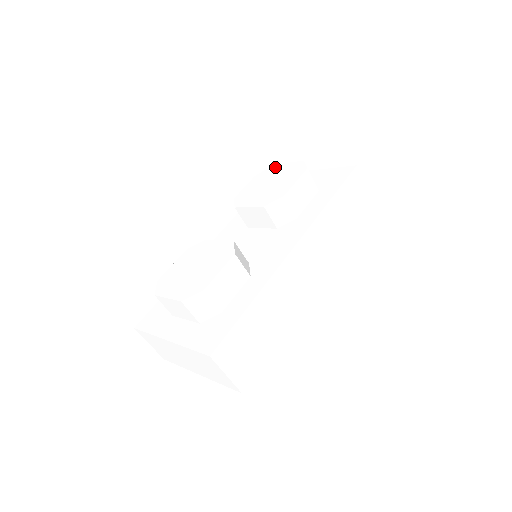
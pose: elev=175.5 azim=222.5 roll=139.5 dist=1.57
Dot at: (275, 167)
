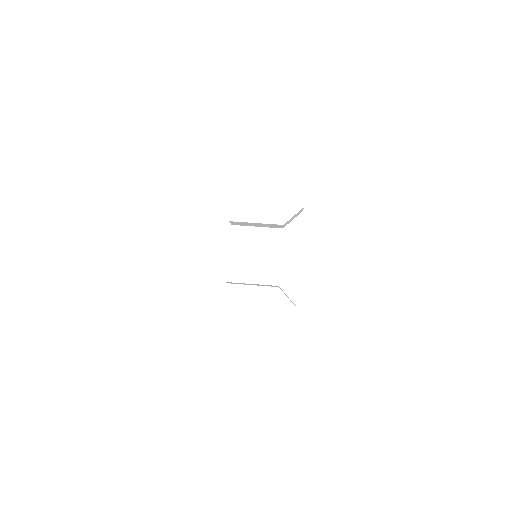
Dot at: (244, 137)
